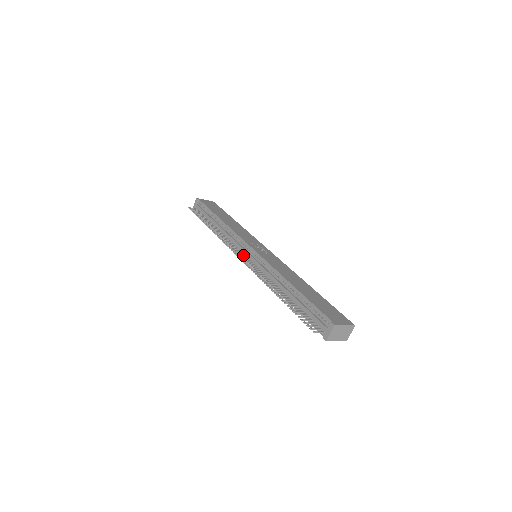
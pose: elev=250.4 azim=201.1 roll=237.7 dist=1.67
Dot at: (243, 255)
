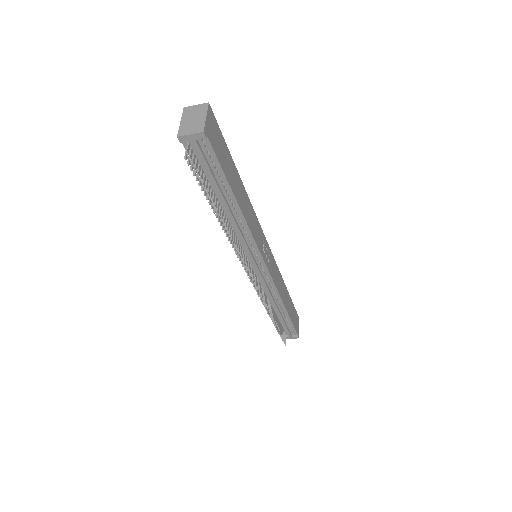
Dot at: (249, 265)
